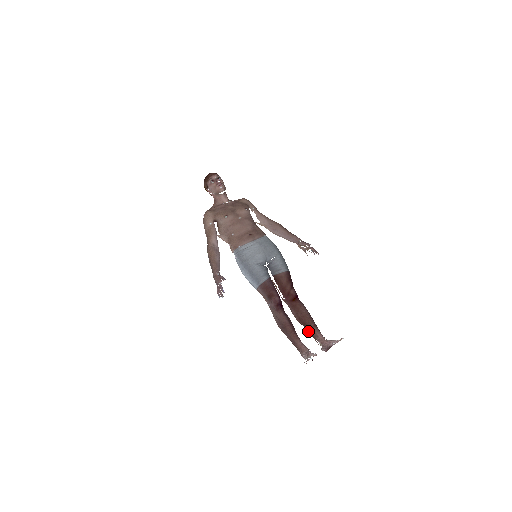
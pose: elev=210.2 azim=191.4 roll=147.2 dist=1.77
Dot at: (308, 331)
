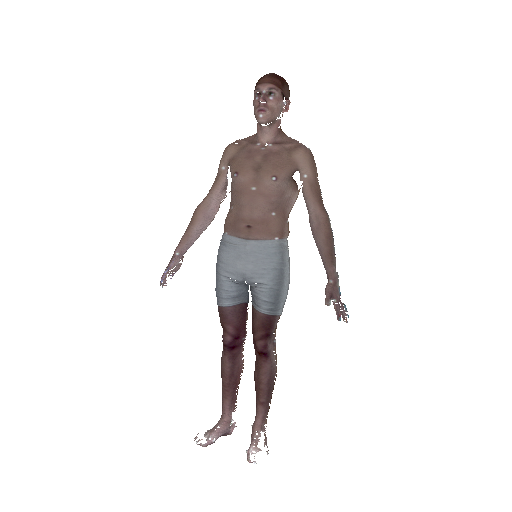
Dot at: occluded
